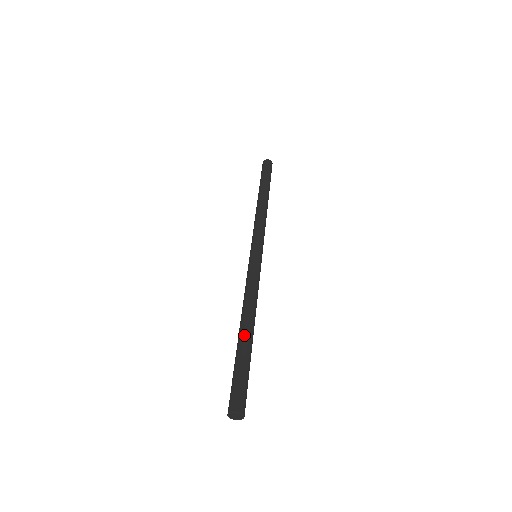
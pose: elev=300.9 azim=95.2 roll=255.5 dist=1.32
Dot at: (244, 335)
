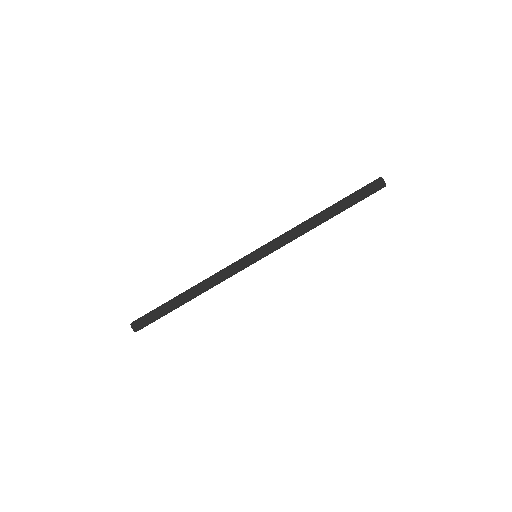
Dot at: (180, 298)
